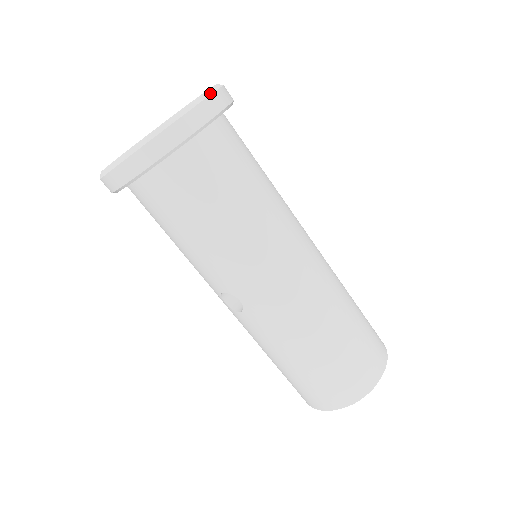
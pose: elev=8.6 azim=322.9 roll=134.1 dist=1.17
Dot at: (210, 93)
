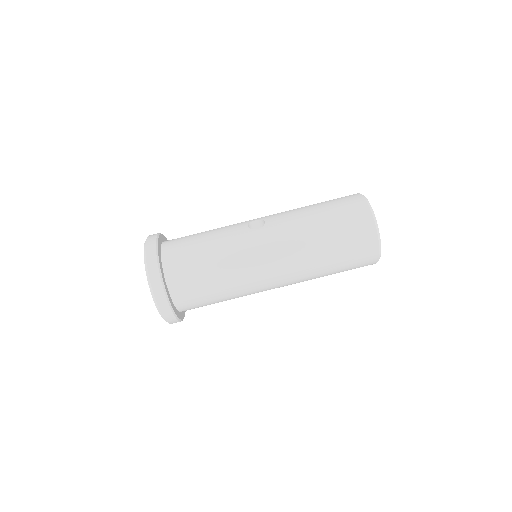
Dot at: (155, 299)
